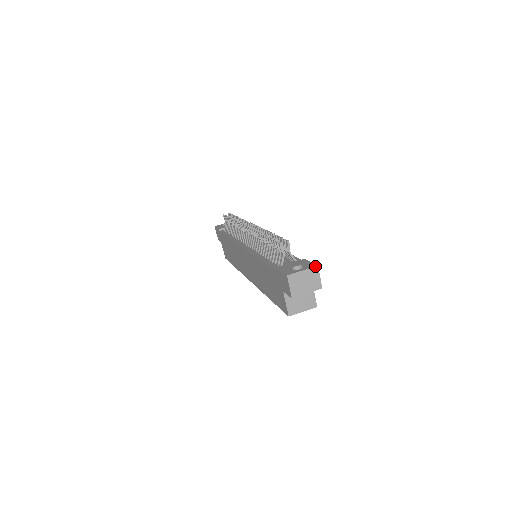
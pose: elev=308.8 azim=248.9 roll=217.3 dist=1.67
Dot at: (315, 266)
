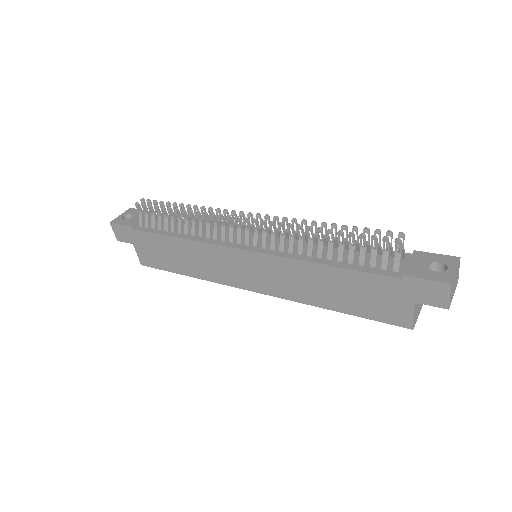
Dot at: (459, 259)
